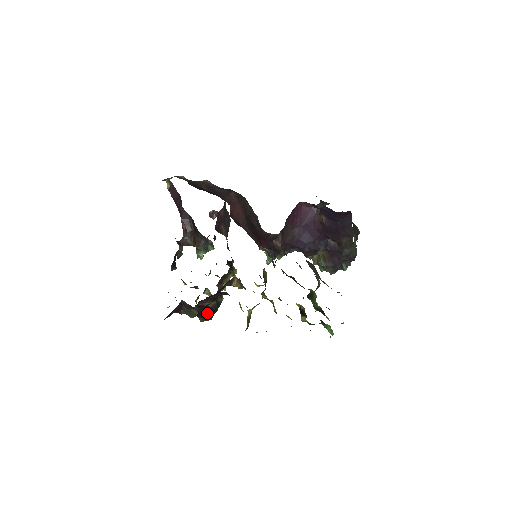
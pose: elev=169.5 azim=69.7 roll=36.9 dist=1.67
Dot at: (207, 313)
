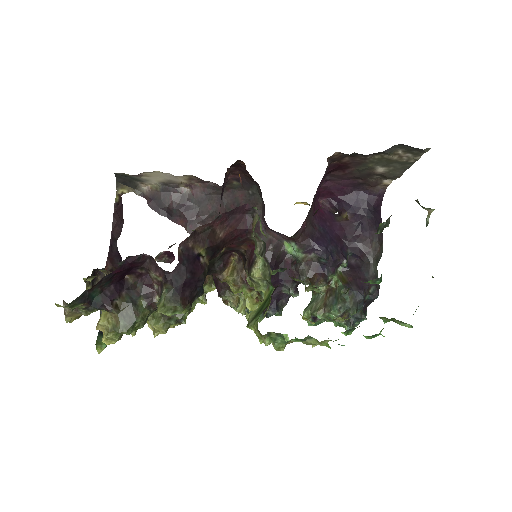
Dot at: (190, 276)
